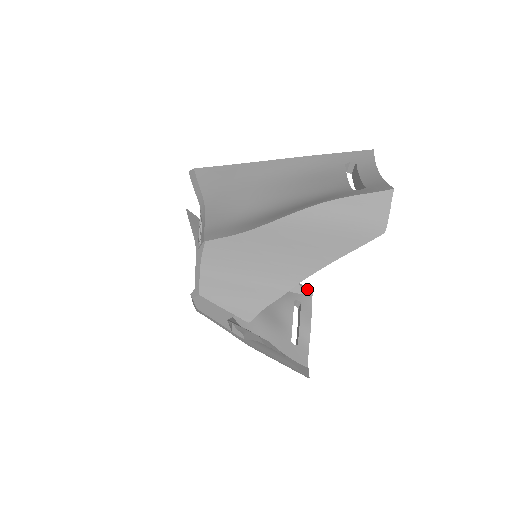
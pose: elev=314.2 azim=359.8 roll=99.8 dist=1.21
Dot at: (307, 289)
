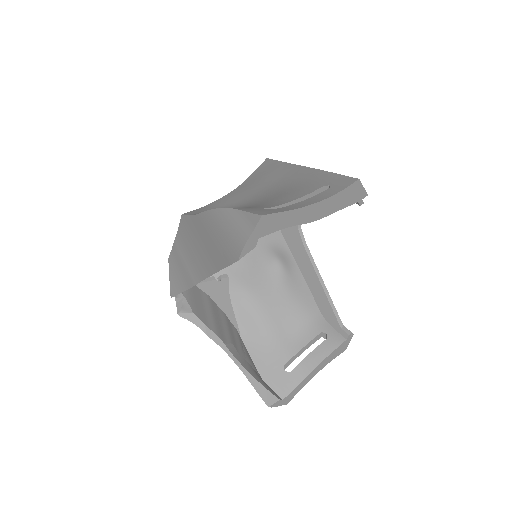
Dot at: (344, 329)
